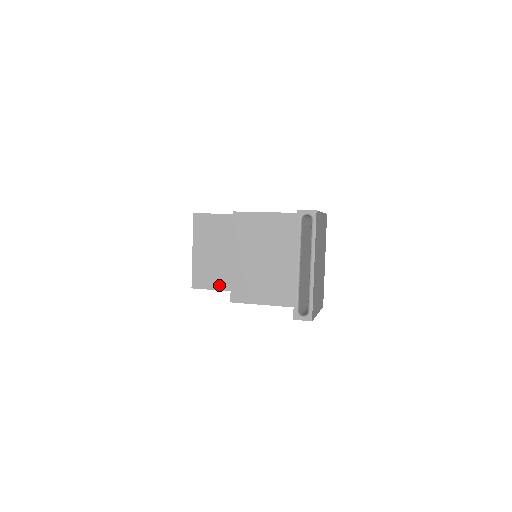
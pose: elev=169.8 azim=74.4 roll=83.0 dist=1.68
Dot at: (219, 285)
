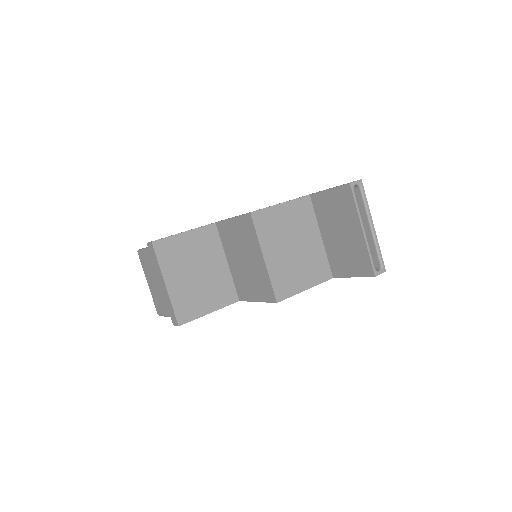
Dot at: (207, 308)
